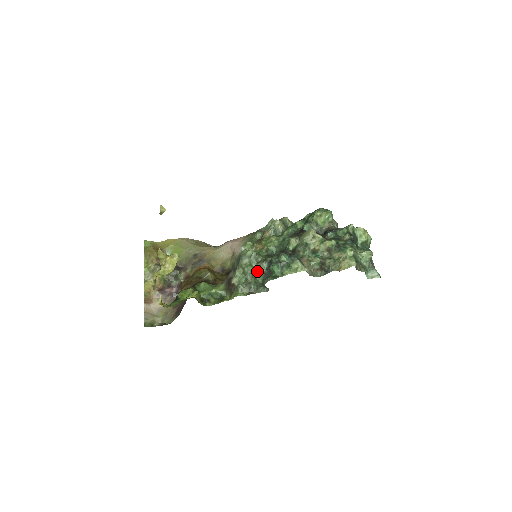
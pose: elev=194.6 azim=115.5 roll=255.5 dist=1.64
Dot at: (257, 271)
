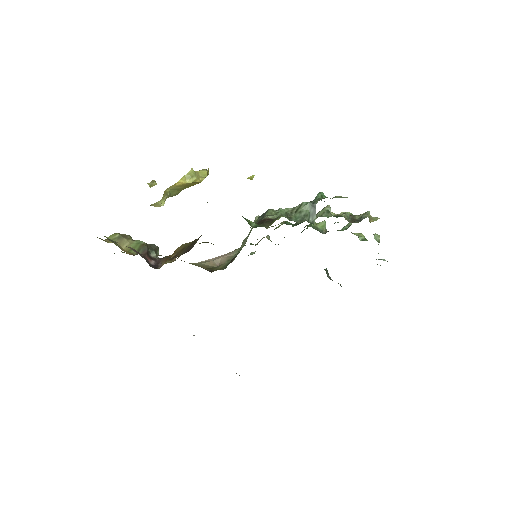
Dot at: (297, 206)
